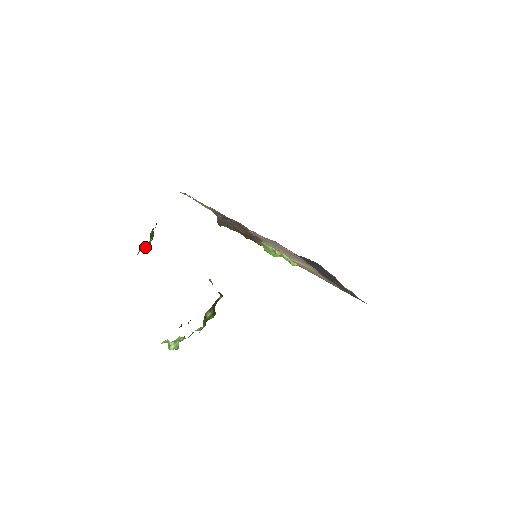
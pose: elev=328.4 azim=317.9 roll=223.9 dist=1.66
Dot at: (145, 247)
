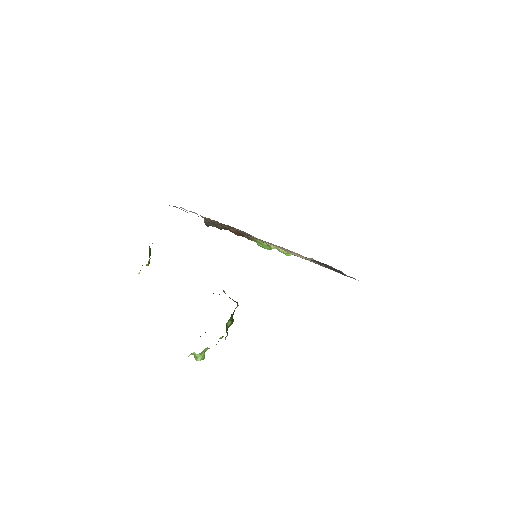
Dot at: (146, 265)
